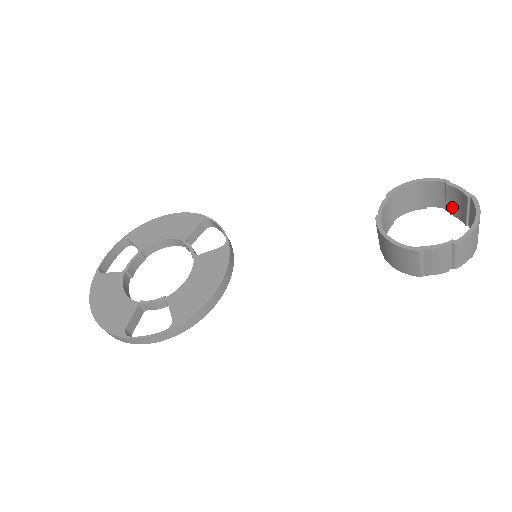
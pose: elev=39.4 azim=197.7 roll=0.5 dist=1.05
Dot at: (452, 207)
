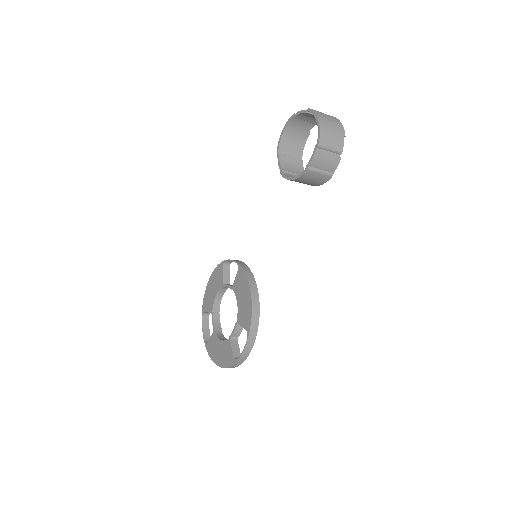
Dot at: (315, 121)
